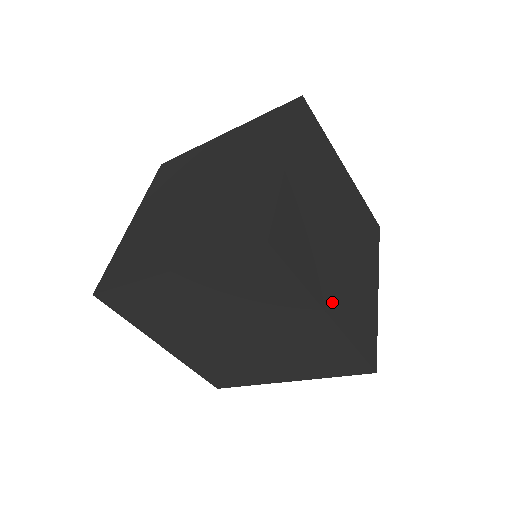
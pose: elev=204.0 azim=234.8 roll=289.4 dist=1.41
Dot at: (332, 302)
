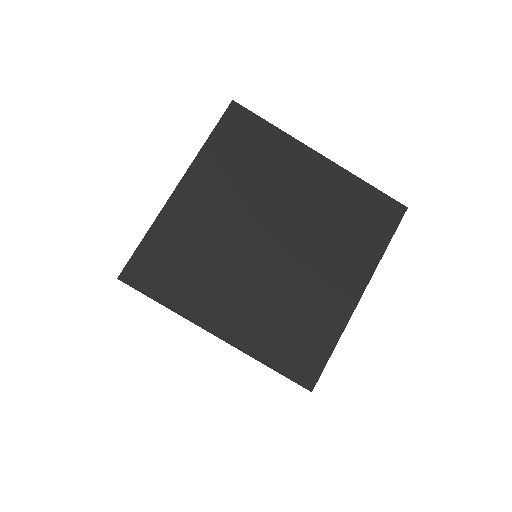
Dot at: (225, 320)
